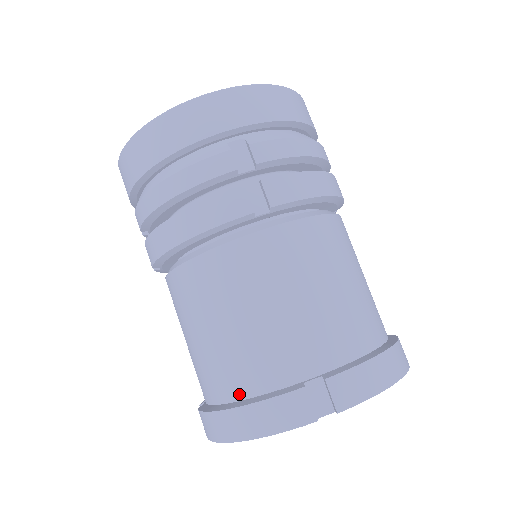
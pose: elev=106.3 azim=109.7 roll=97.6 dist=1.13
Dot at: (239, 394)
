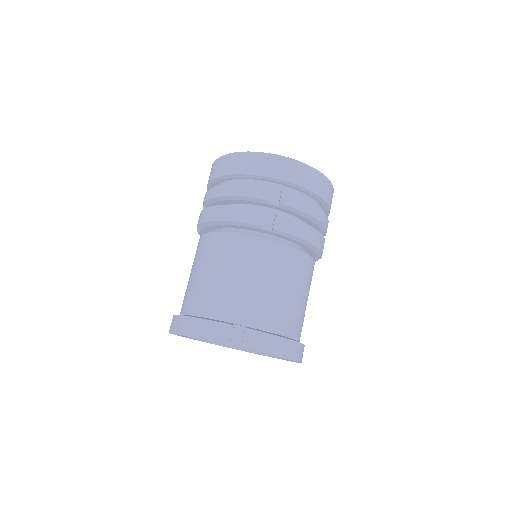
Dot at: (200, 313)
